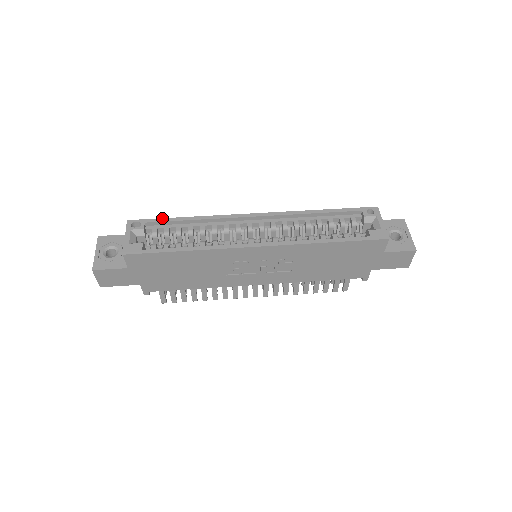
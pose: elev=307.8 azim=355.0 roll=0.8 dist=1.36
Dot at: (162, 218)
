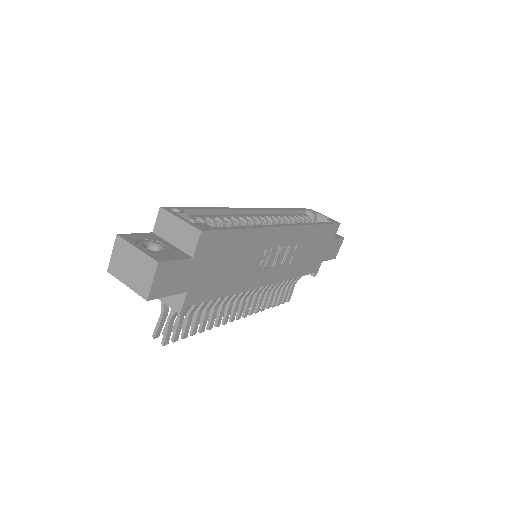
Dot at: (191, 207)
